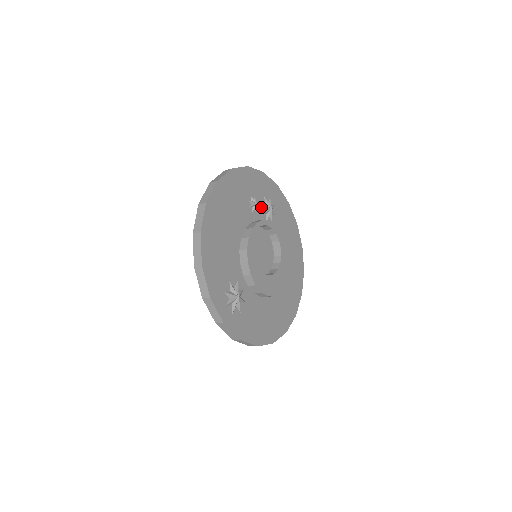
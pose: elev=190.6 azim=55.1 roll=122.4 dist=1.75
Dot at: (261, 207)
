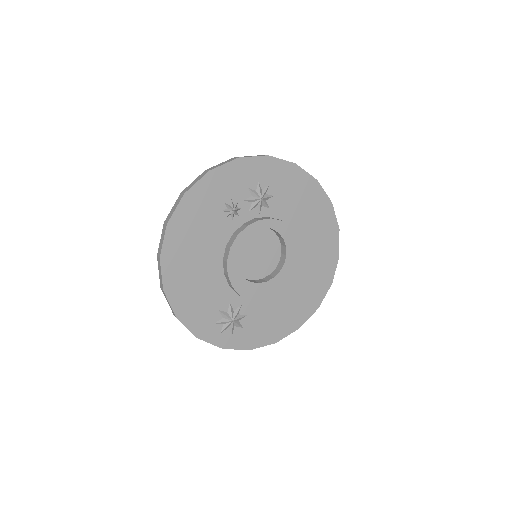
Dot at: (246, 204)
